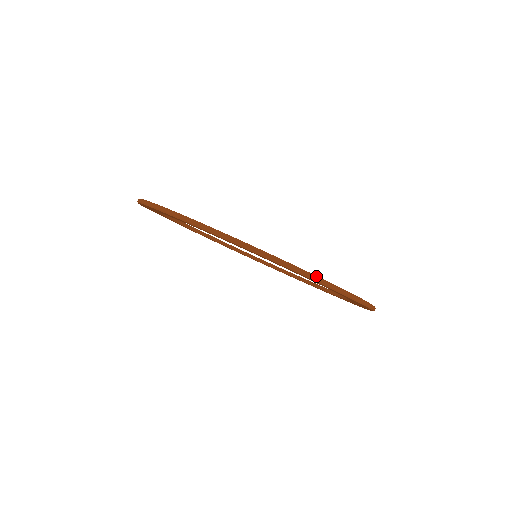
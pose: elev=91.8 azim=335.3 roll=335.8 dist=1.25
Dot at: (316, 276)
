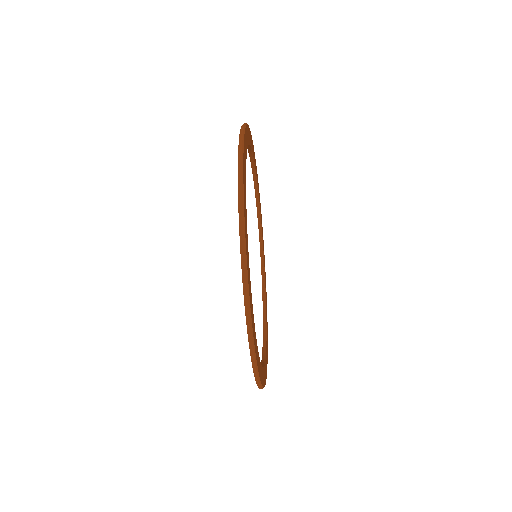
Dot at: occluded
